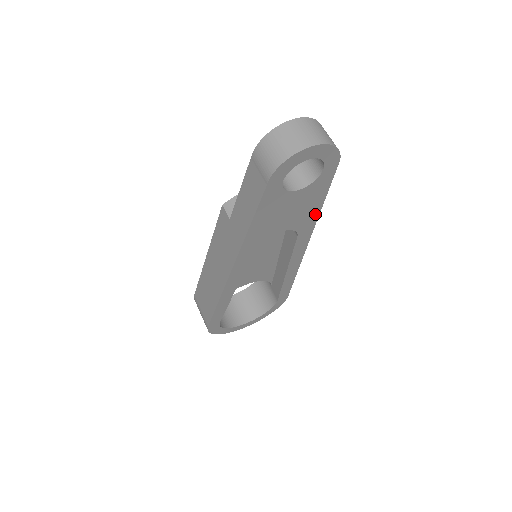
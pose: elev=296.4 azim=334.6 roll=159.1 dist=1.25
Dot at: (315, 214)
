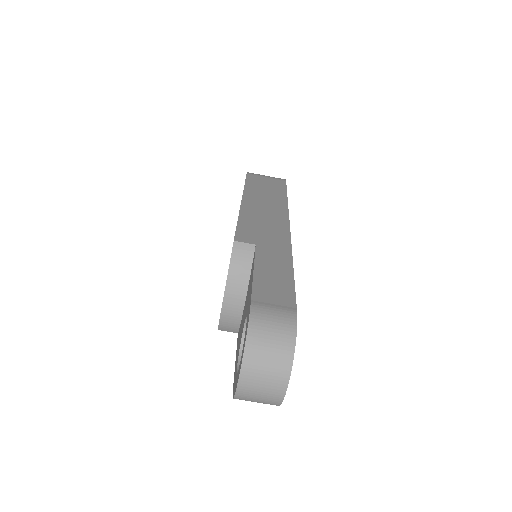
Dot at: occluded
